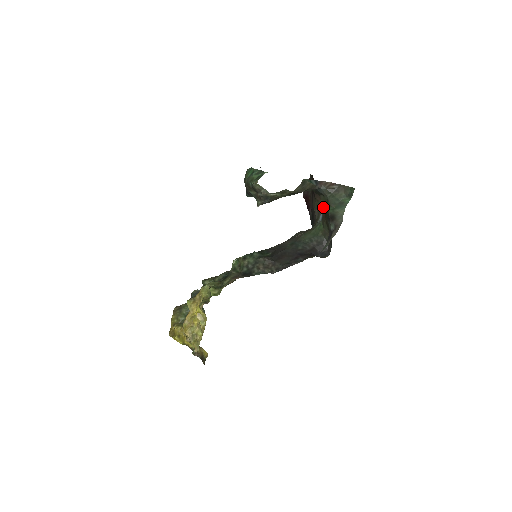
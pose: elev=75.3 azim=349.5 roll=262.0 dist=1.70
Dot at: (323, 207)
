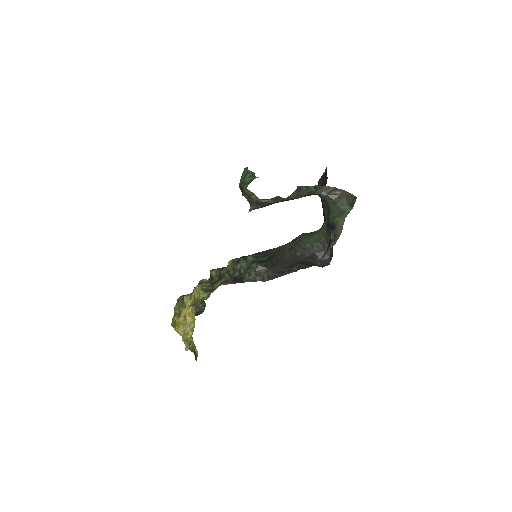
Dot at: occluded
